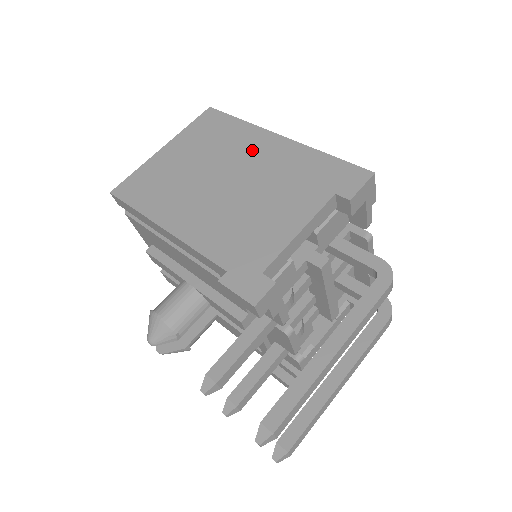
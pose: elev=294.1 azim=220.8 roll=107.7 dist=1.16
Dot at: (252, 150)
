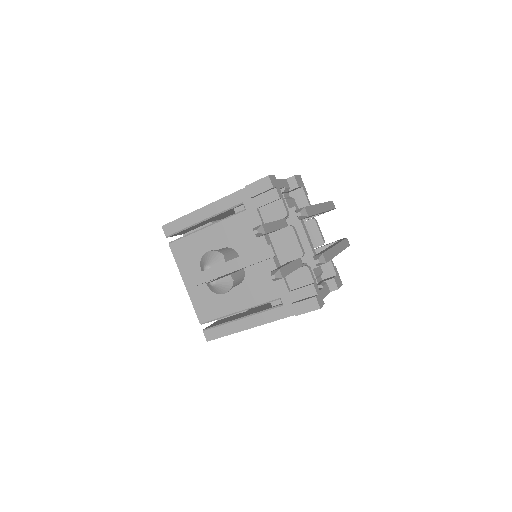
Dot at: occluded
